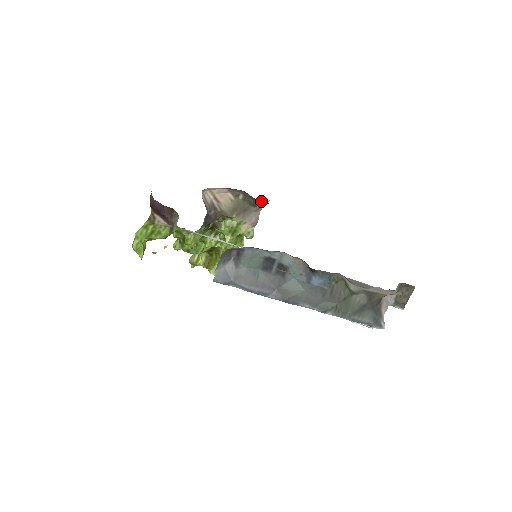
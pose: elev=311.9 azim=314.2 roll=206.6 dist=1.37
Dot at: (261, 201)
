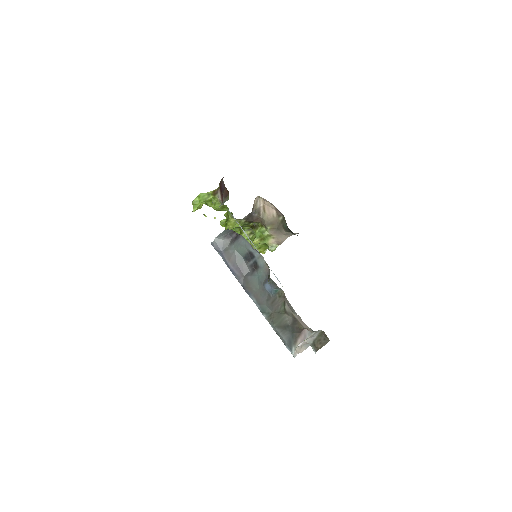
Dot at: occluded
